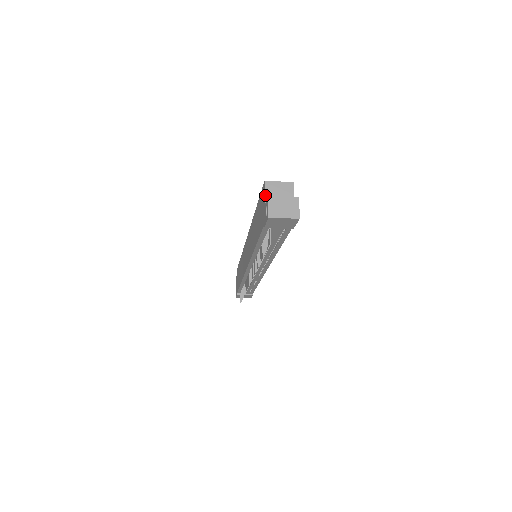
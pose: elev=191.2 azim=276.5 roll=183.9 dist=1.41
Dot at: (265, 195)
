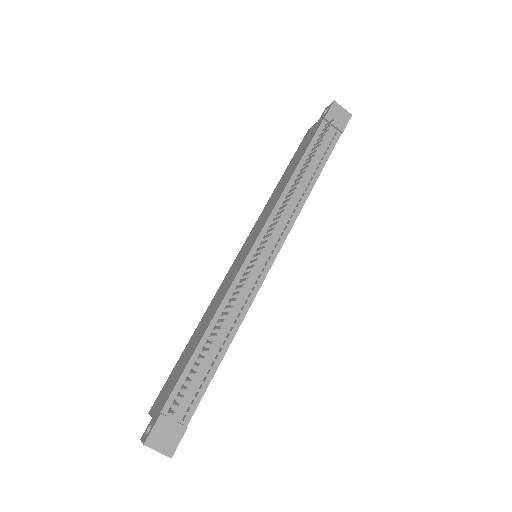
Dot at: (314, 125)
